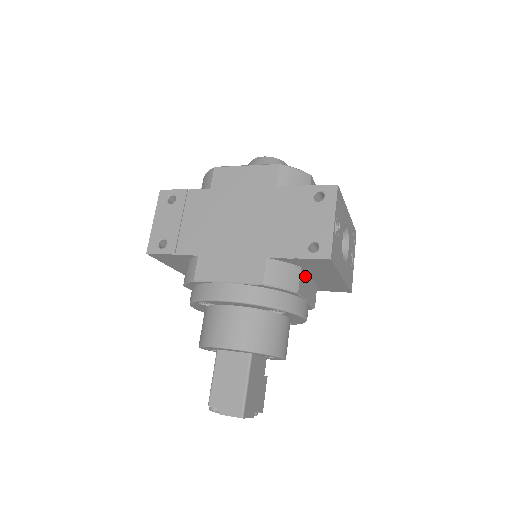
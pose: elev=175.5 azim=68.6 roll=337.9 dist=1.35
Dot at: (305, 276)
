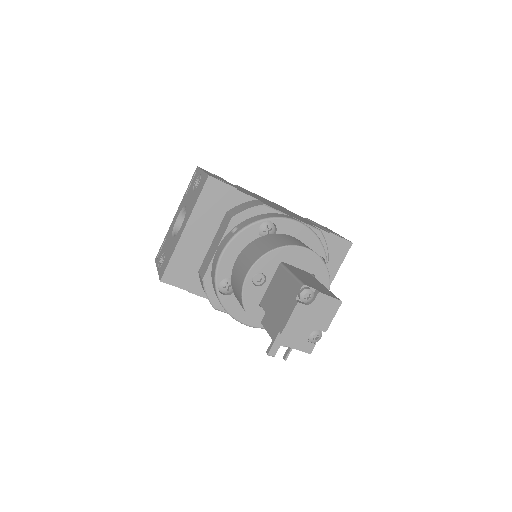
Dot at: occluded
